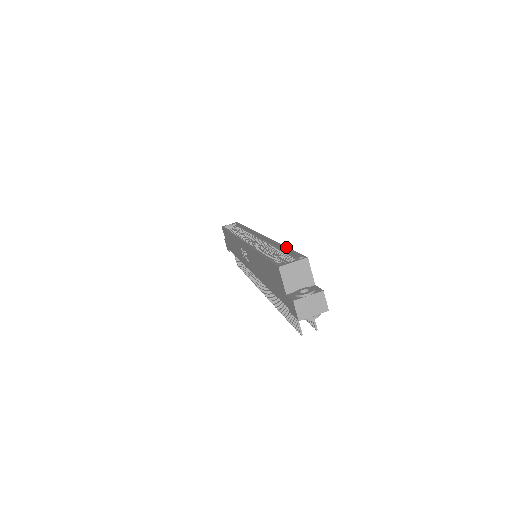
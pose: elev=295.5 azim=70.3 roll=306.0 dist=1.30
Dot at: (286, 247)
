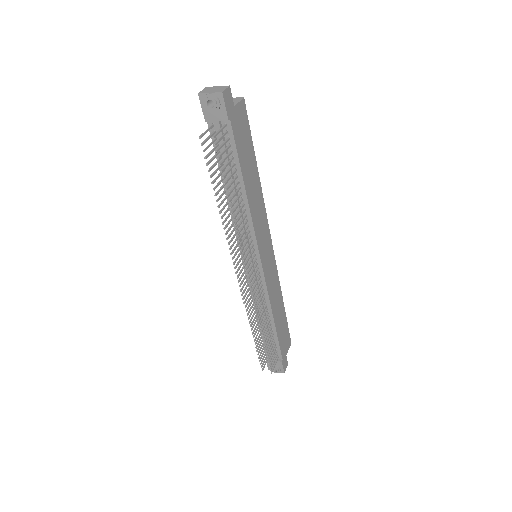
Dot at: (254, 154)
